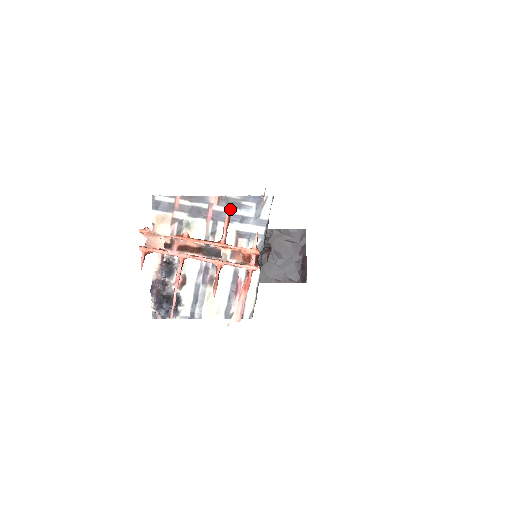
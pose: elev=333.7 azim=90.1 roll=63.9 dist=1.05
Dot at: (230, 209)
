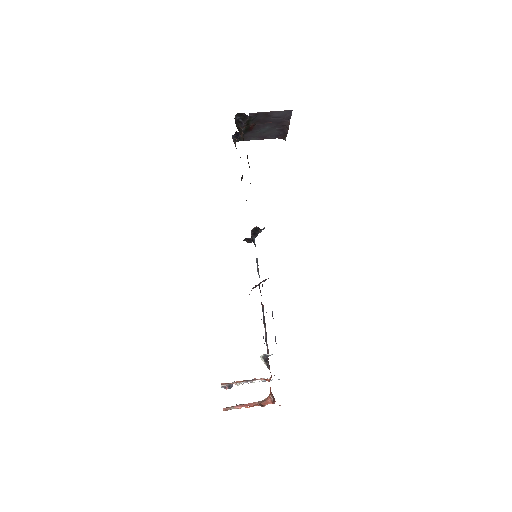
Dot at: (264, 406)
